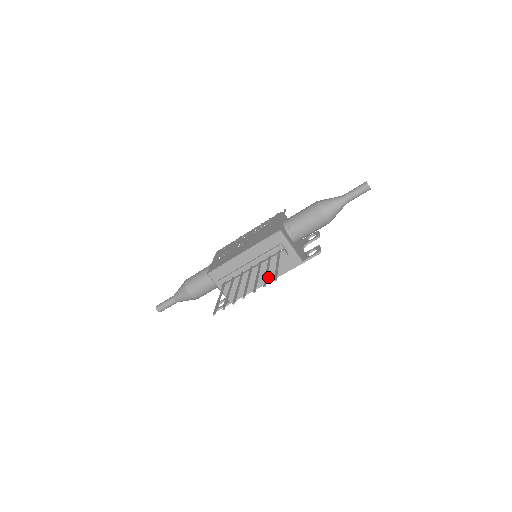
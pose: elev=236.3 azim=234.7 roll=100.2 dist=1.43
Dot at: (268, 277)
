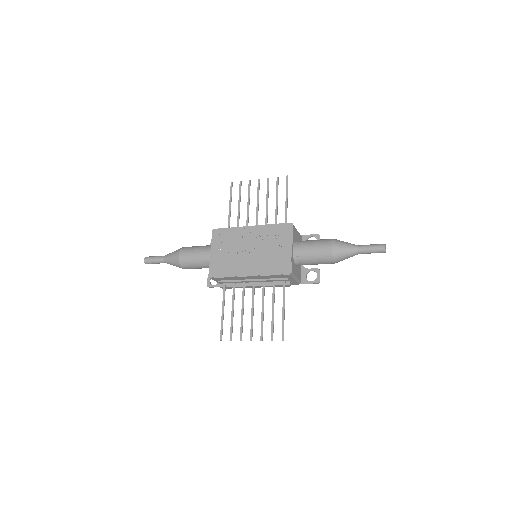
Dot at: occluded
